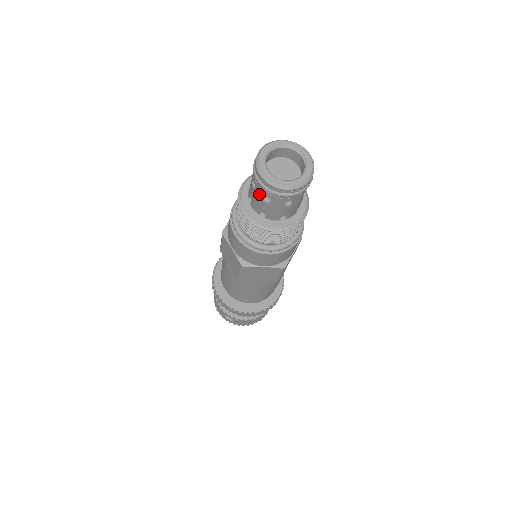
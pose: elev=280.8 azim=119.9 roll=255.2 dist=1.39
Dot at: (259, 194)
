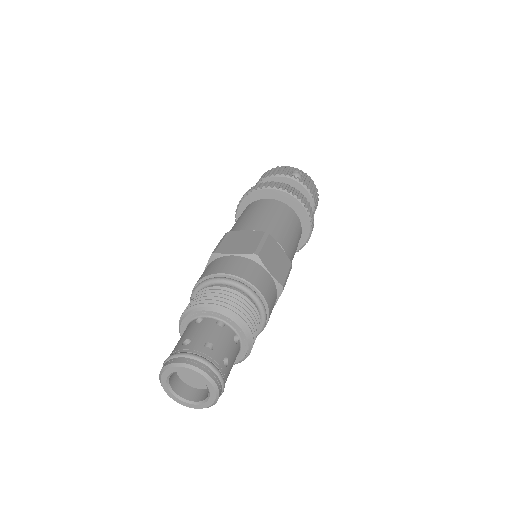
Dot at: occluded
